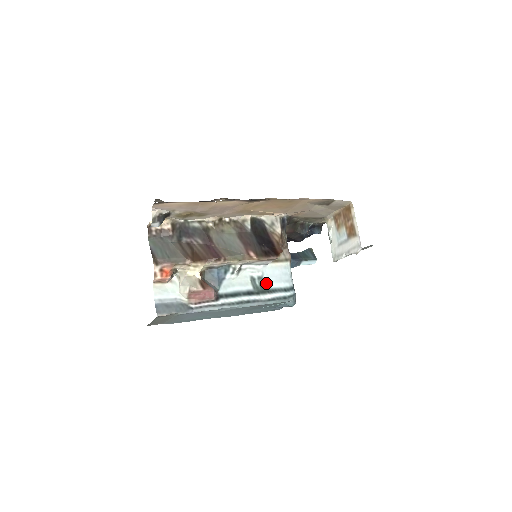
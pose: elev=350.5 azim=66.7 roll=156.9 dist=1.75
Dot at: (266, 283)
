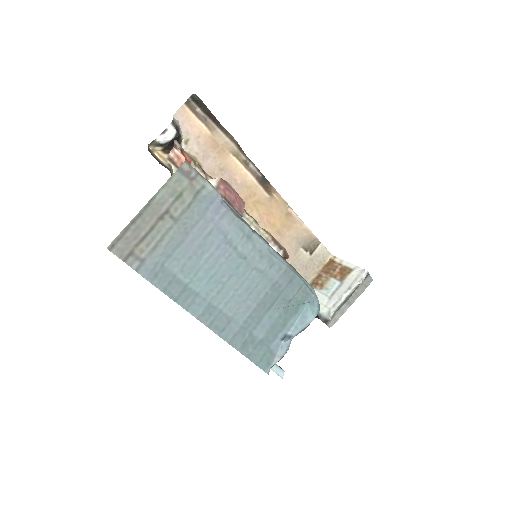
Dot at: occluded
